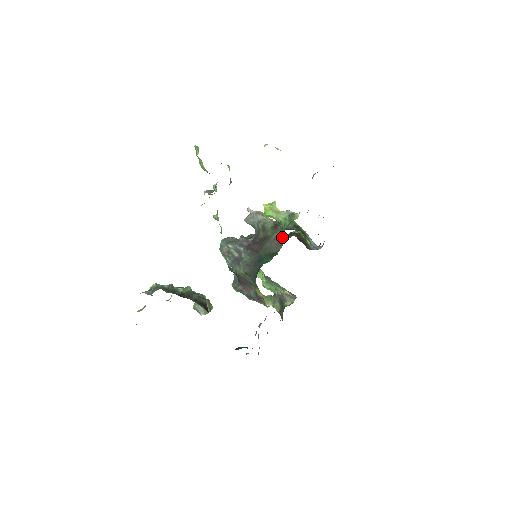
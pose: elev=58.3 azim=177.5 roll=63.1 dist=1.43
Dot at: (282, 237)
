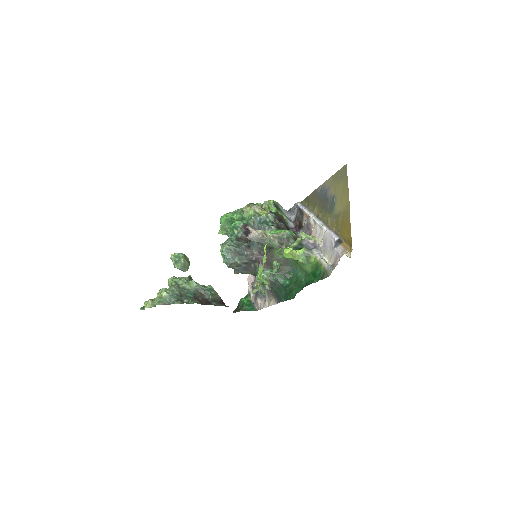
Dot at: (293, 261)
